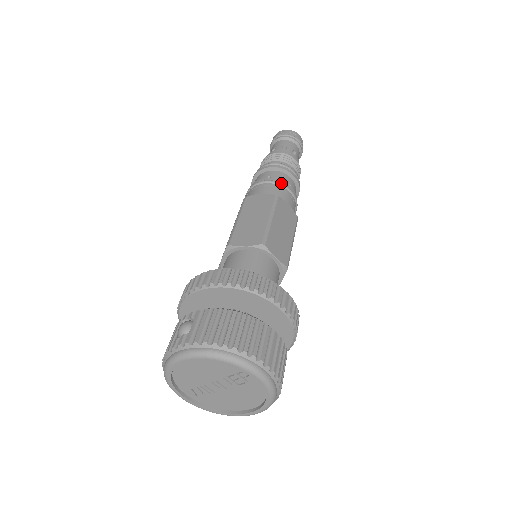
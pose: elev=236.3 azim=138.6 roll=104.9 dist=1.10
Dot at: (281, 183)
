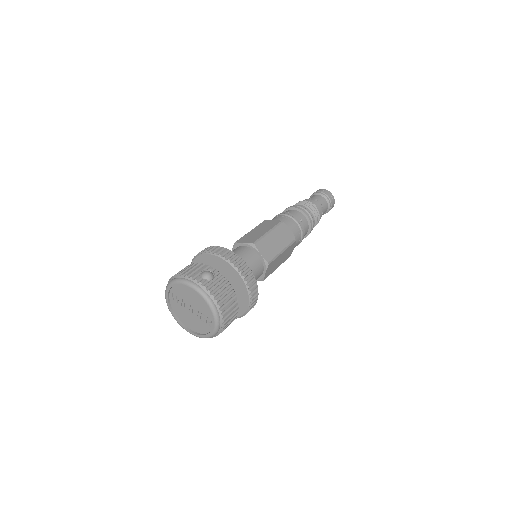
Dot at: (303, 232)
